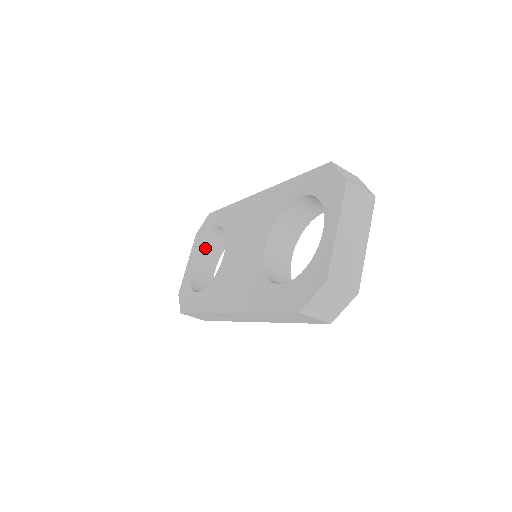
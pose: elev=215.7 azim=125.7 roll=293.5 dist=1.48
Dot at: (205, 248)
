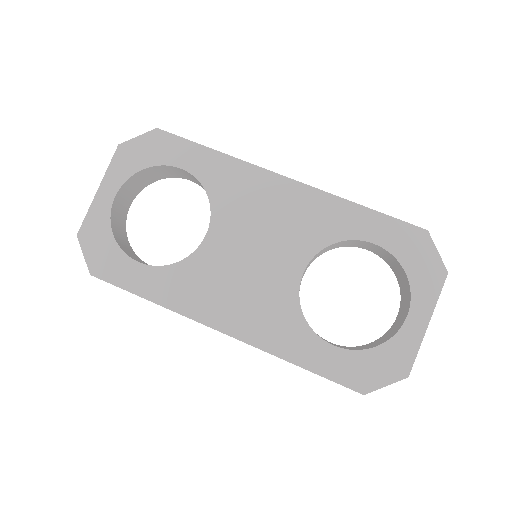
Dot at: (136, 178)
